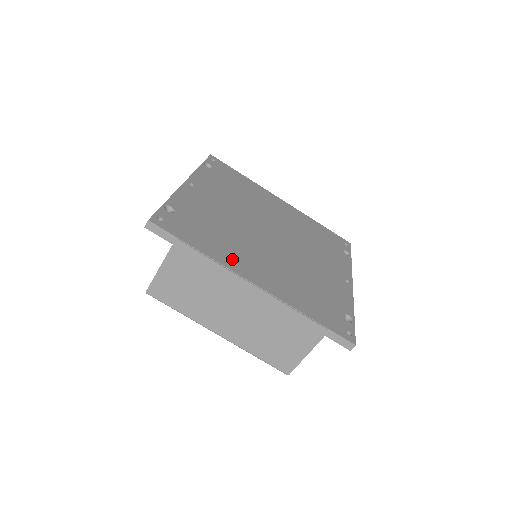
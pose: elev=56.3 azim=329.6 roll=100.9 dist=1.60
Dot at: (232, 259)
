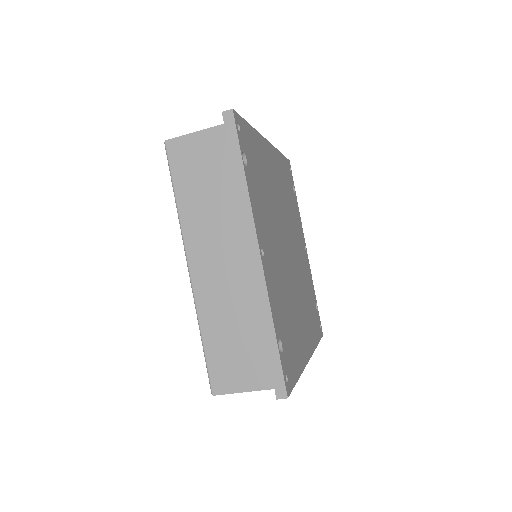
Dot at: (302, 349)
